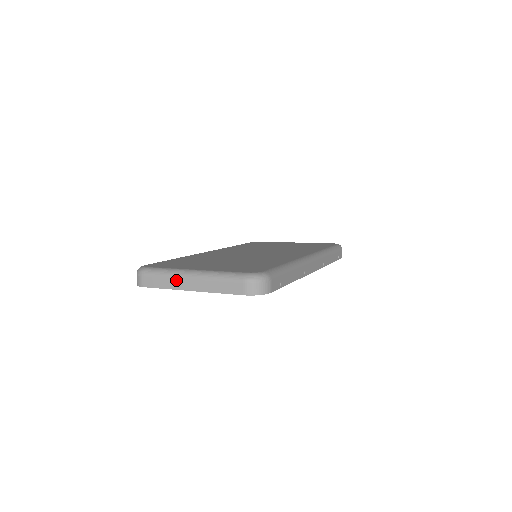
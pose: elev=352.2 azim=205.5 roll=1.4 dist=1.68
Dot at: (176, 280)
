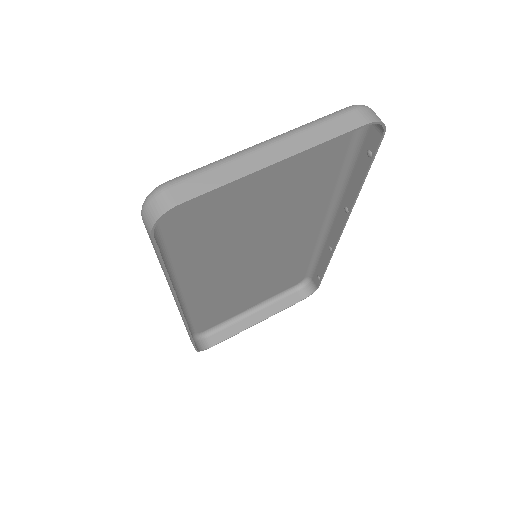
Dot at: (242, 160)
